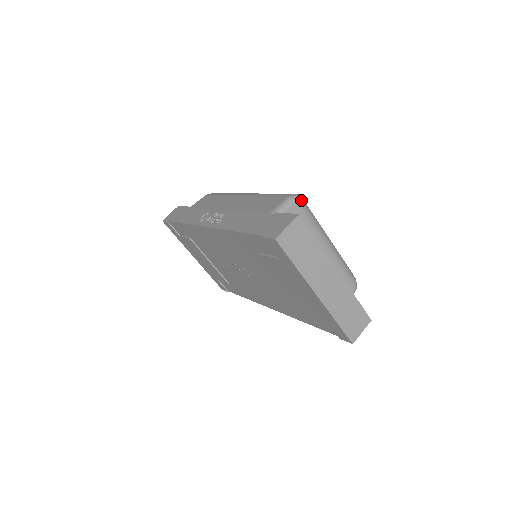
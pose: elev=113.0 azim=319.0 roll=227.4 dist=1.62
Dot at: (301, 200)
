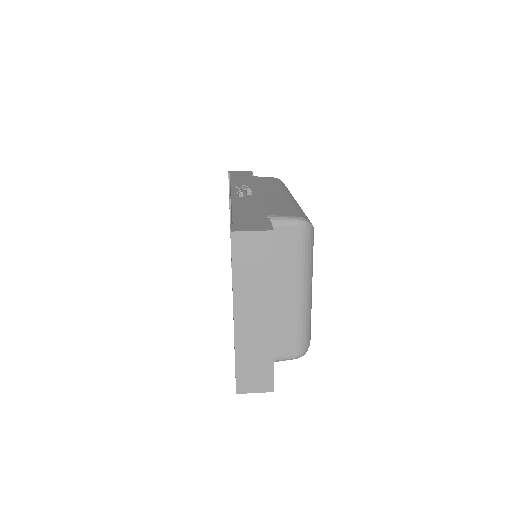
Dot at: (308, 230)
